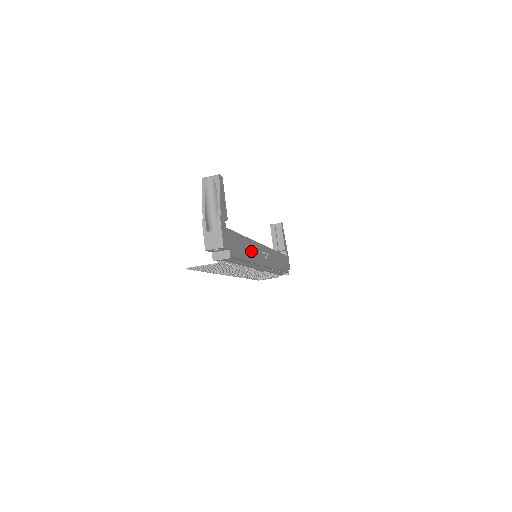
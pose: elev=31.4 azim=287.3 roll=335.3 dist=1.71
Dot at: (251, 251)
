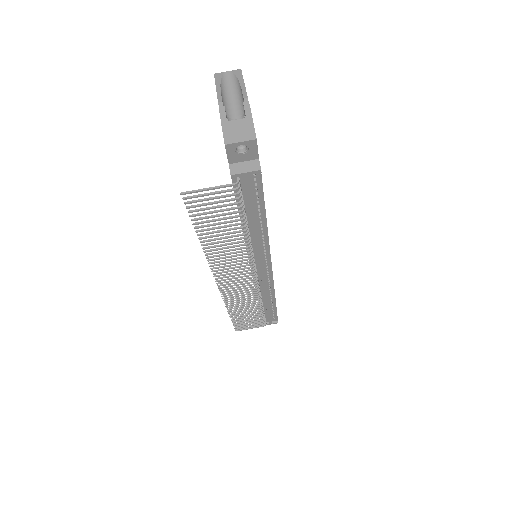
Dot at: occluded
